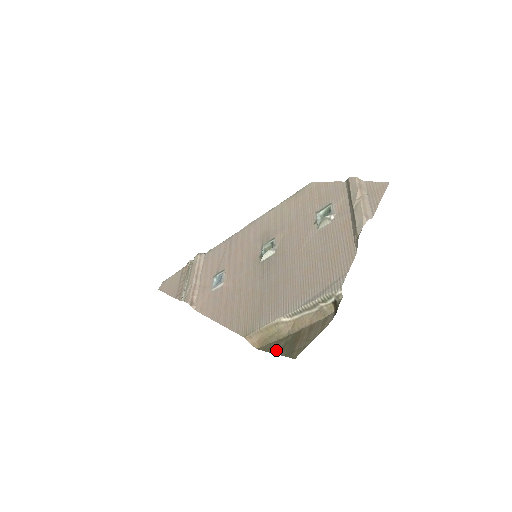
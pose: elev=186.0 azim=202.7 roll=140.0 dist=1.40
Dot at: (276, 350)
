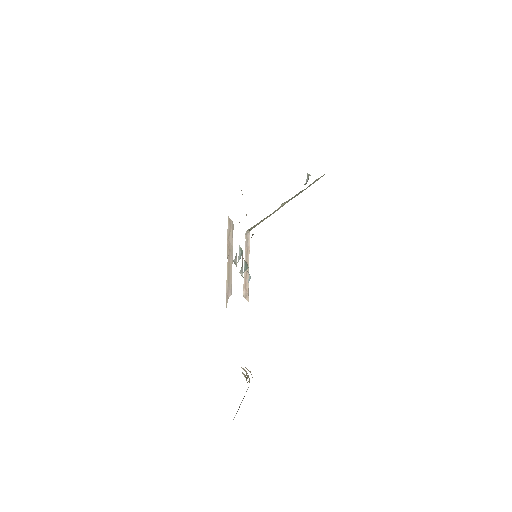
Dot at: occluded
